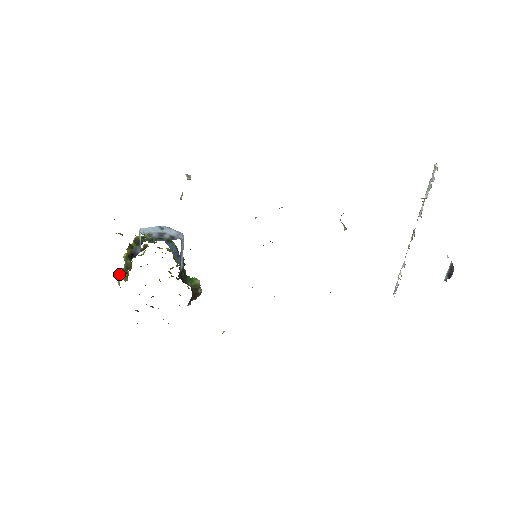
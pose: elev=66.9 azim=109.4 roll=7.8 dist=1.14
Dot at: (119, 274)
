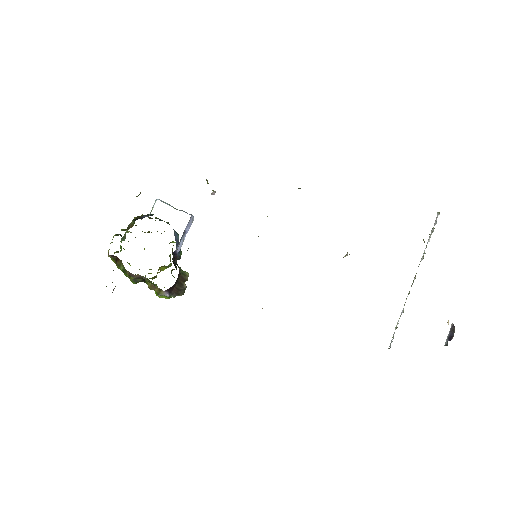
Dot at: (116, 234)
